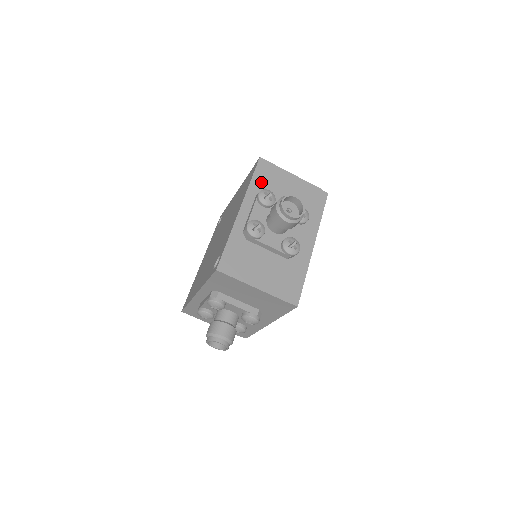
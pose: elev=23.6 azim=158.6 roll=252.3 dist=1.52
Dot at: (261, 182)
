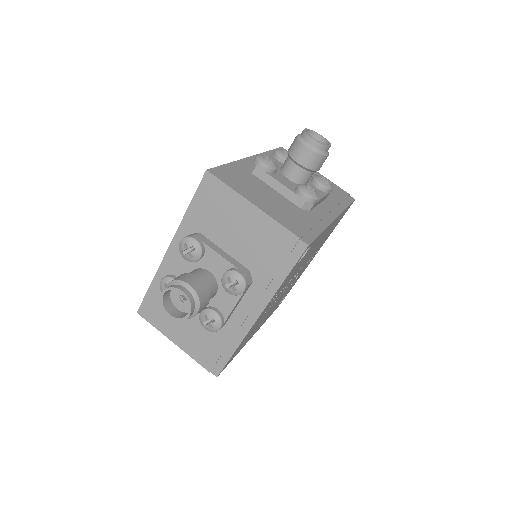
Dot at: occluded
